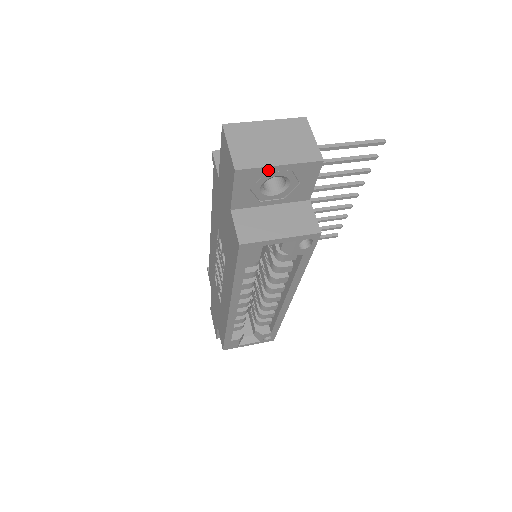
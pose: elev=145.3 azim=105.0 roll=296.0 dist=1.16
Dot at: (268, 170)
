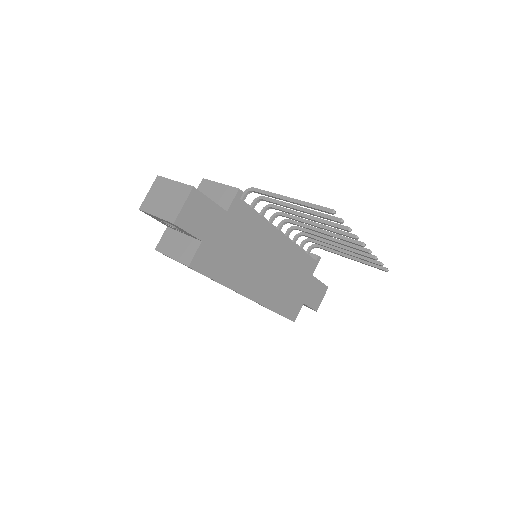
Dot at: (154, 216)
